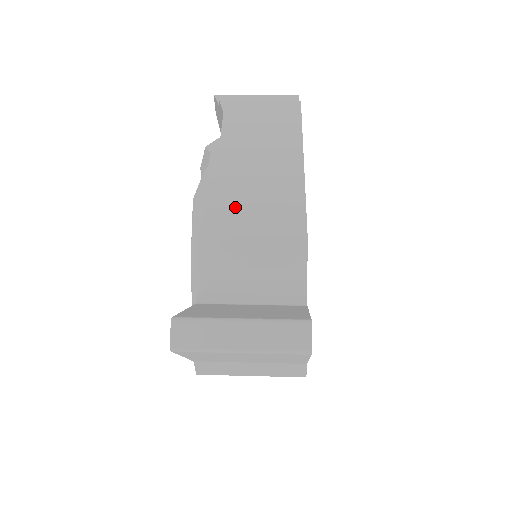
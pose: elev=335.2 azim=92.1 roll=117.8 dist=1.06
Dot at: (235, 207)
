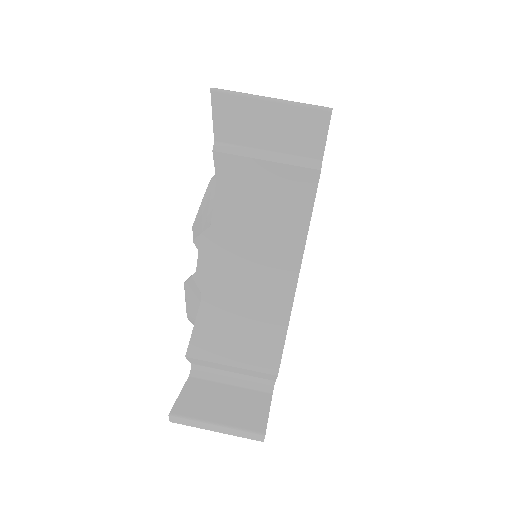
Dot at: (220, 328)
